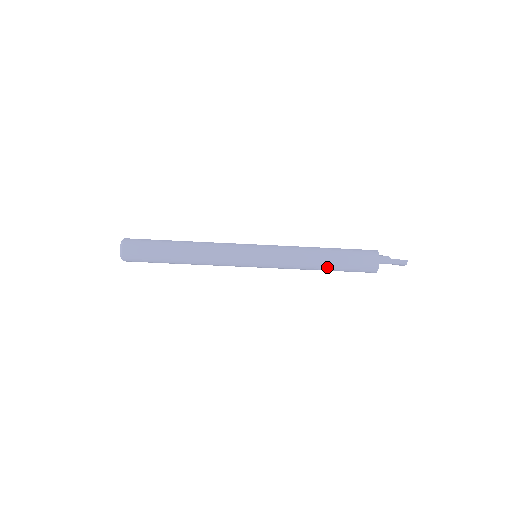
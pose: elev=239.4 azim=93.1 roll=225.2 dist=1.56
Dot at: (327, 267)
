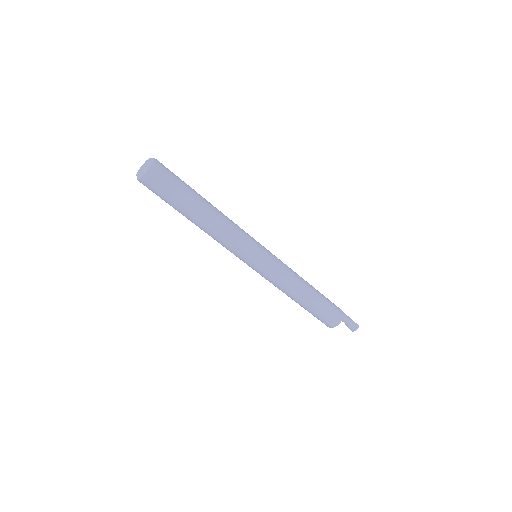
Dot at: (309, 297)
